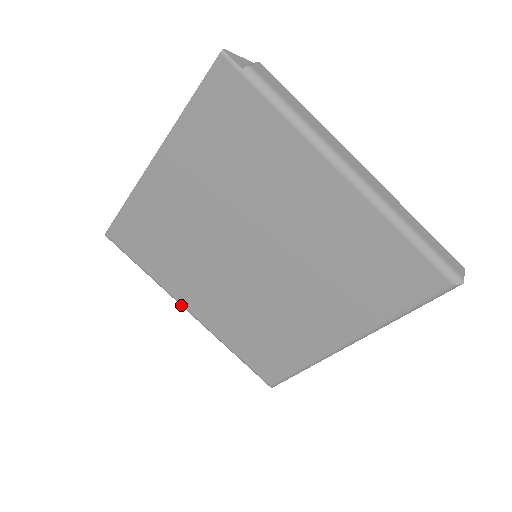
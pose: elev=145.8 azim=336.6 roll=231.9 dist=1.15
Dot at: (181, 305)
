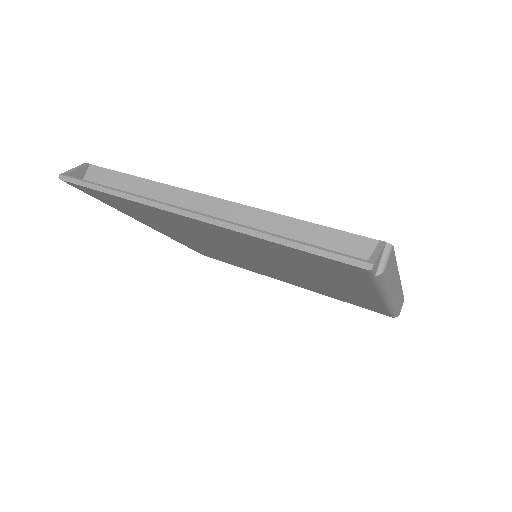
Dot at: occluded
